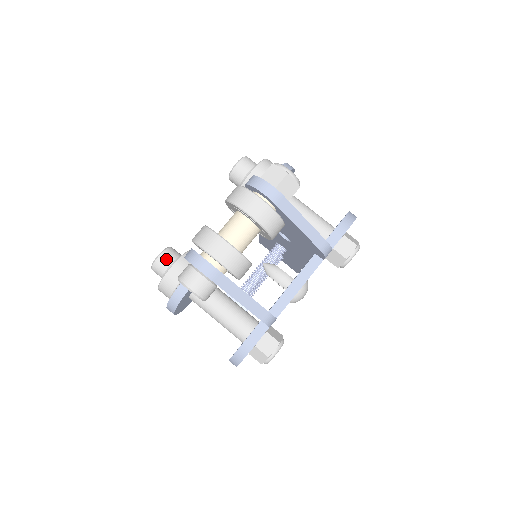
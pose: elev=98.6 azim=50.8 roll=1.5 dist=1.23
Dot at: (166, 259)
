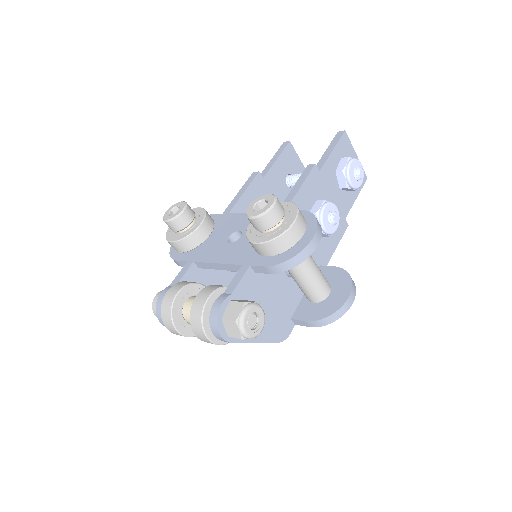
Dot at: (173, 227)
